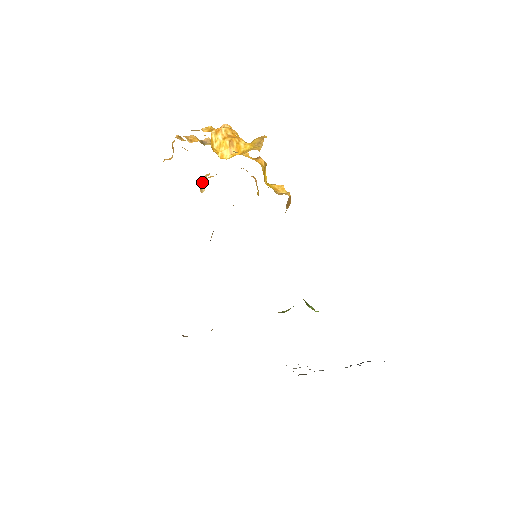
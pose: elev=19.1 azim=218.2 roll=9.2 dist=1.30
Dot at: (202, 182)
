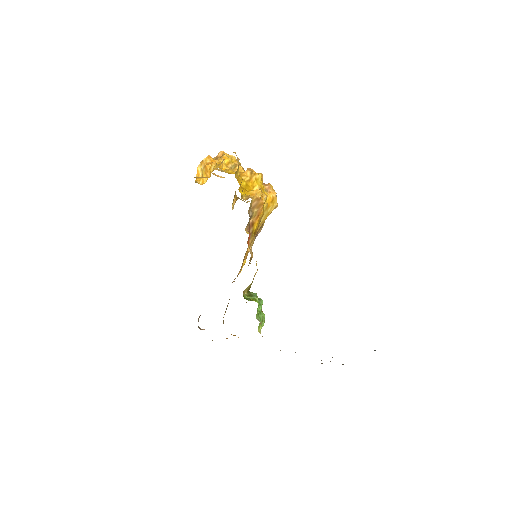
Dot at: occluded
